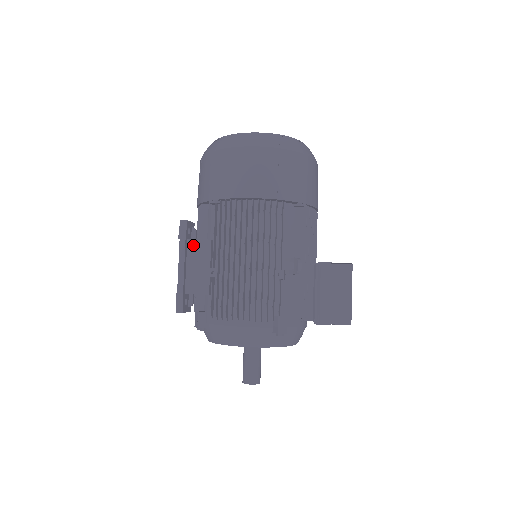
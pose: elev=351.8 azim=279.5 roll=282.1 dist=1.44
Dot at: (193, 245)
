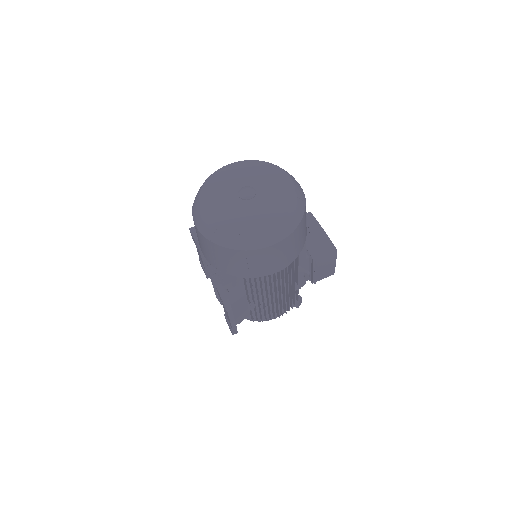
Dot at: (235, 305)
